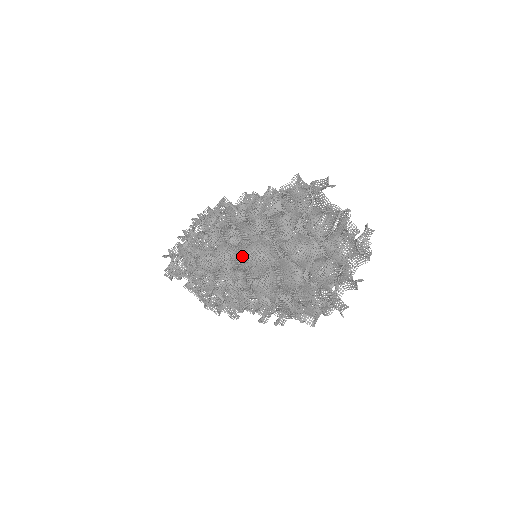
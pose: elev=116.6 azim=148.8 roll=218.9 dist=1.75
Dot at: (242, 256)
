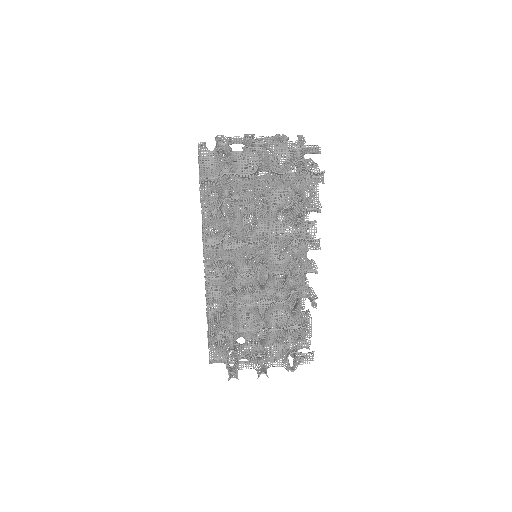
Dot at: occluded
